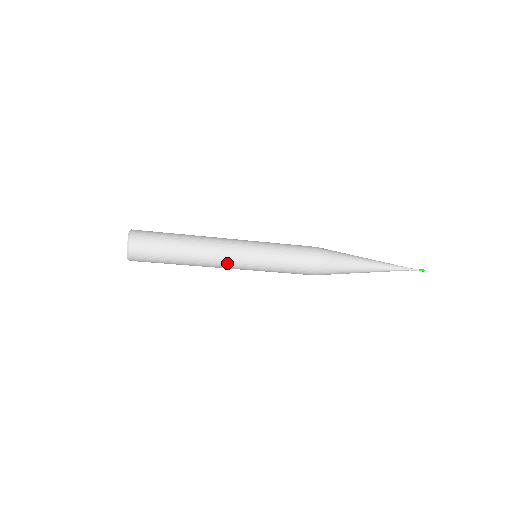
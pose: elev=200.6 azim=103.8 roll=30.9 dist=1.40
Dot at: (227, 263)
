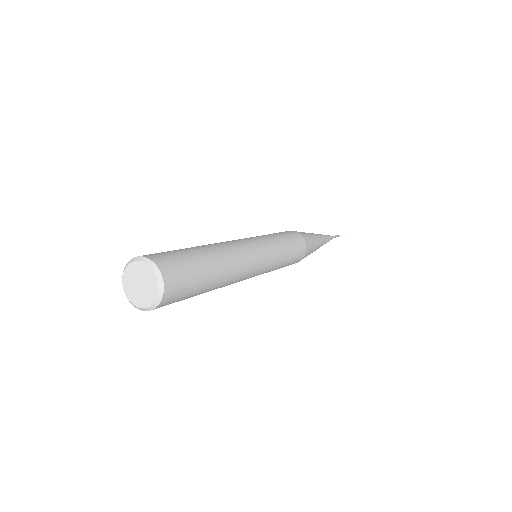
Dot at: (252, 267)
